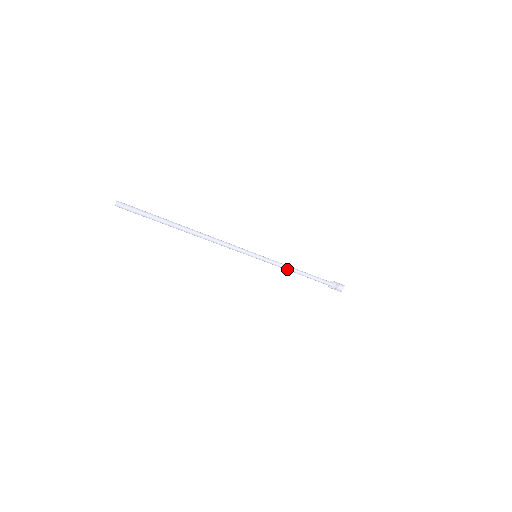
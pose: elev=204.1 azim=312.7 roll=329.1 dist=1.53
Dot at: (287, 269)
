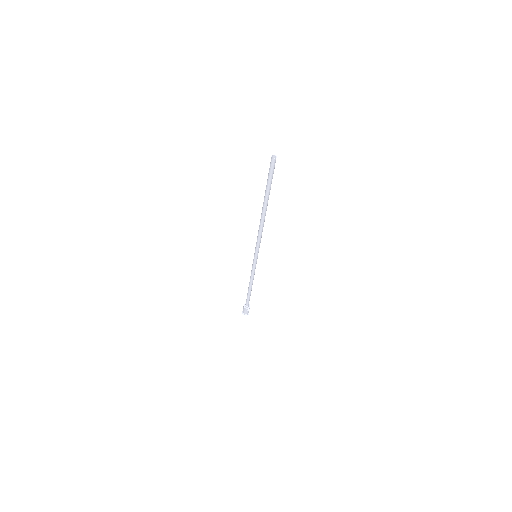
Dot at: (252, 278)
